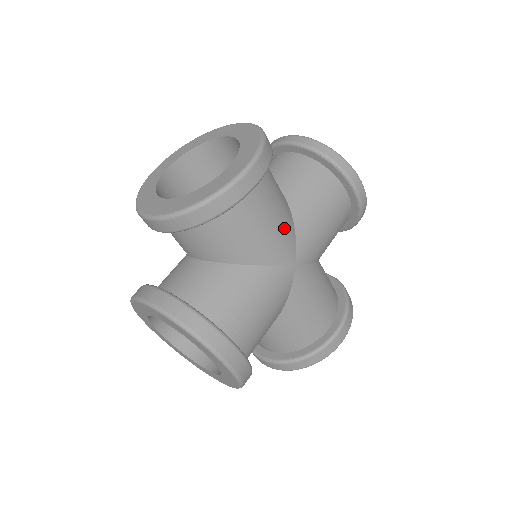
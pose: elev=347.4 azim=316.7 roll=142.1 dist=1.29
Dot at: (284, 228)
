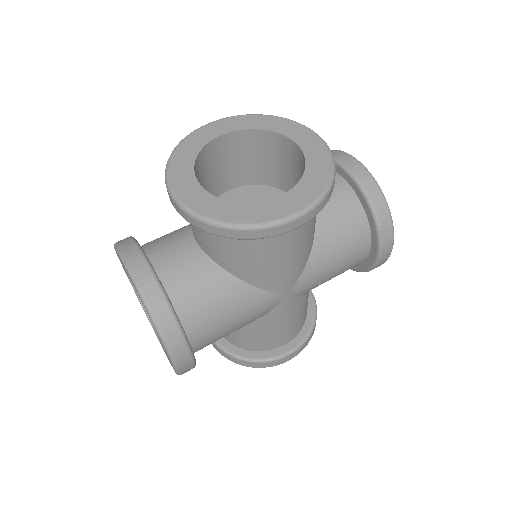
Dot at: (248, 308)
